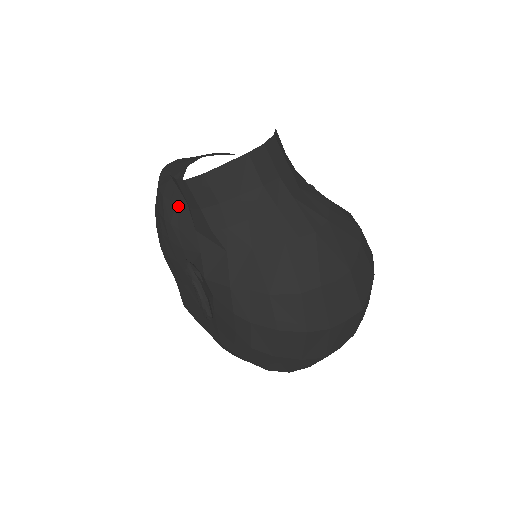
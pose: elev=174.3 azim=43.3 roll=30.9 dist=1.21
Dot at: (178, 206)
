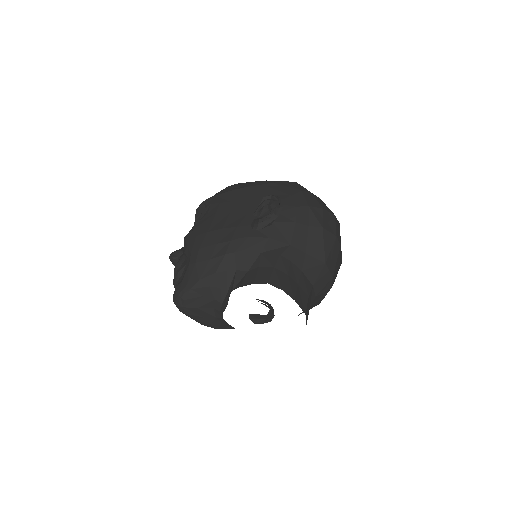
Dot at: occluded
